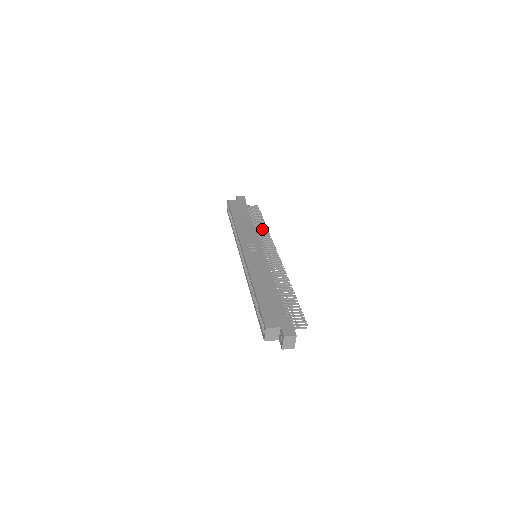
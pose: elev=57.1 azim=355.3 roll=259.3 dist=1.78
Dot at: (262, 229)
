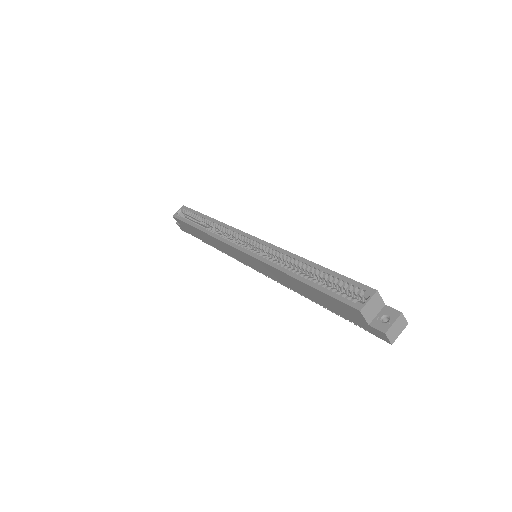
Dot at: occluded
